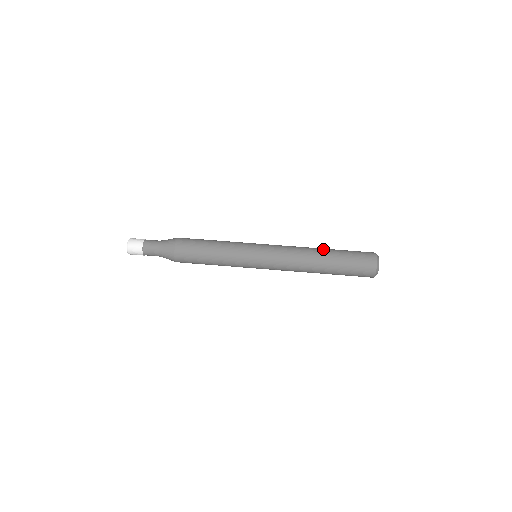
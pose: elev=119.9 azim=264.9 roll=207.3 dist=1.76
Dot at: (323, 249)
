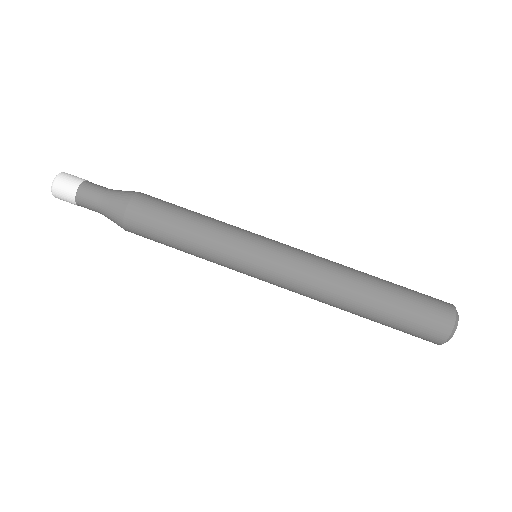
Dot at: (364, 298)
